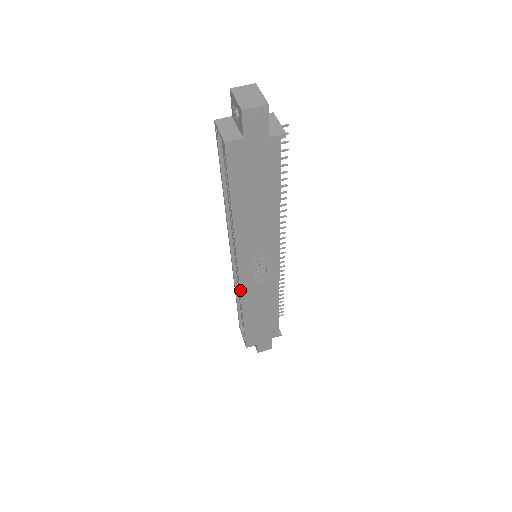
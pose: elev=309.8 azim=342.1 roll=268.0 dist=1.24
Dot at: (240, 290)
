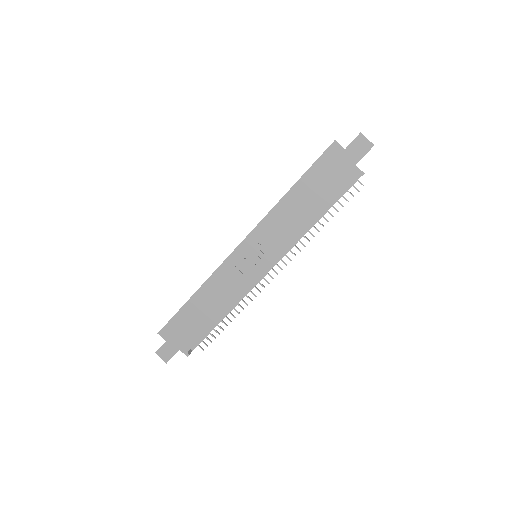
Dot at: (223, 262)
